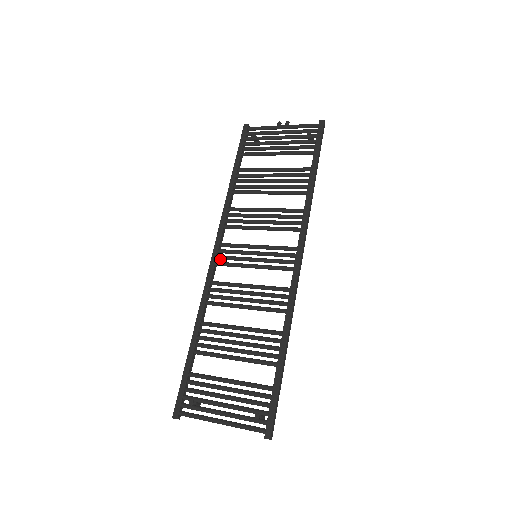
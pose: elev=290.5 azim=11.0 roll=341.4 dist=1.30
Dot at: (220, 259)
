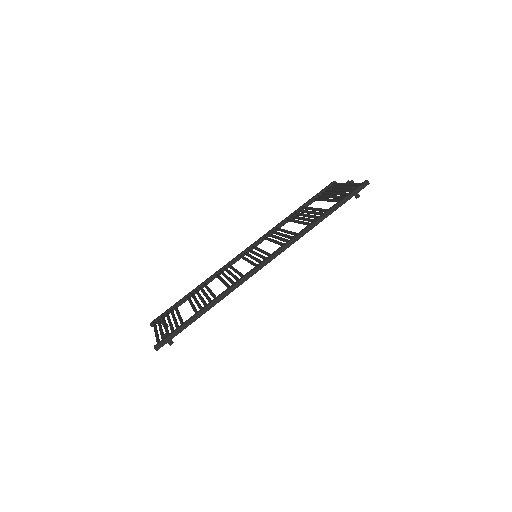
Dot at: (245, 254)
